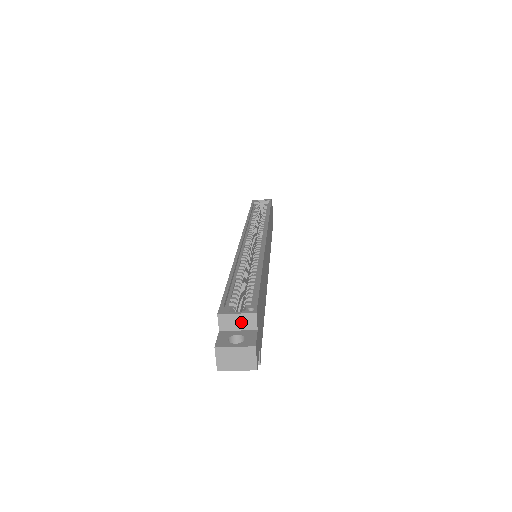
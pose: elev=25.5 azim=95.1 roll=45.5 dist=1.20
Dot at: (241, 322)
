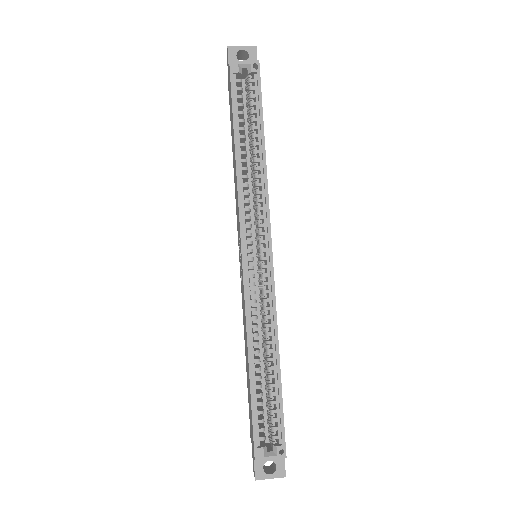
Dot at: (273, 457)
